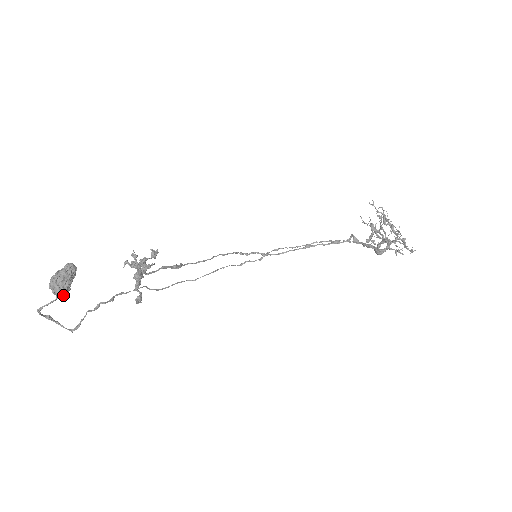
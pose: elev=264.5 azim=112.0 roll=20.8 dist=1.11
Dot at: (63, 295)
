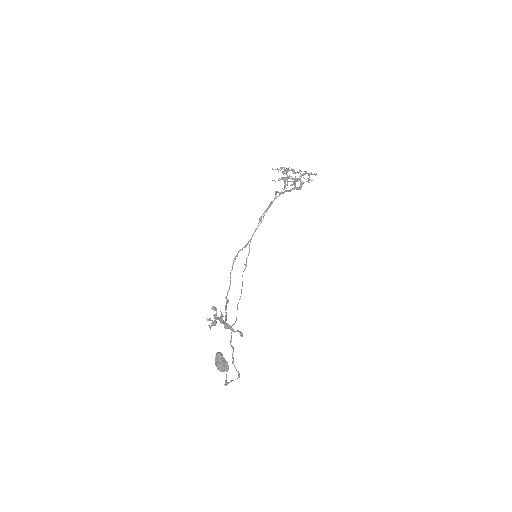
Dot at: (228, 368)
